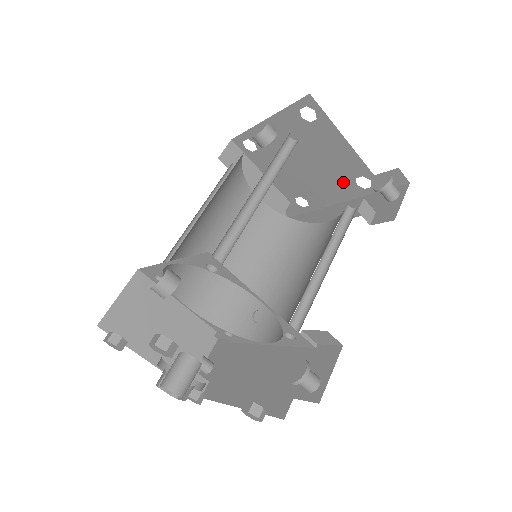
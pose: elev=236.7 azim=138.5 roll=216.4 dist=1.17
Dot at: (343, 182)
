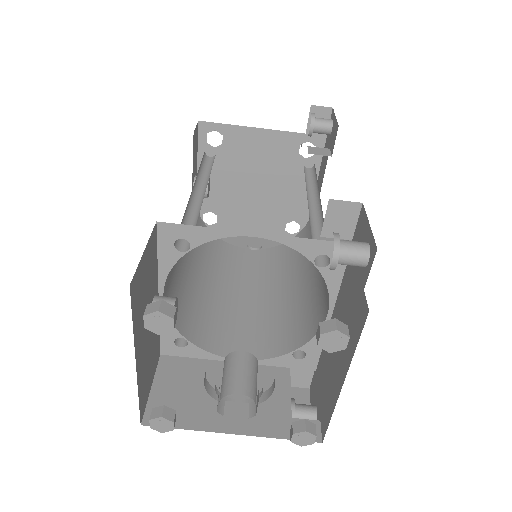
Dot at: (295, 169)
